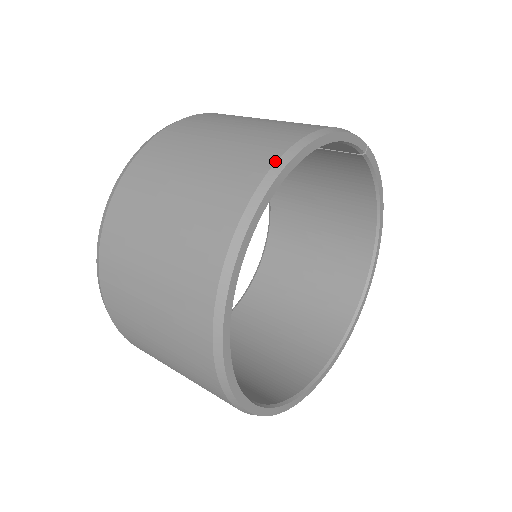
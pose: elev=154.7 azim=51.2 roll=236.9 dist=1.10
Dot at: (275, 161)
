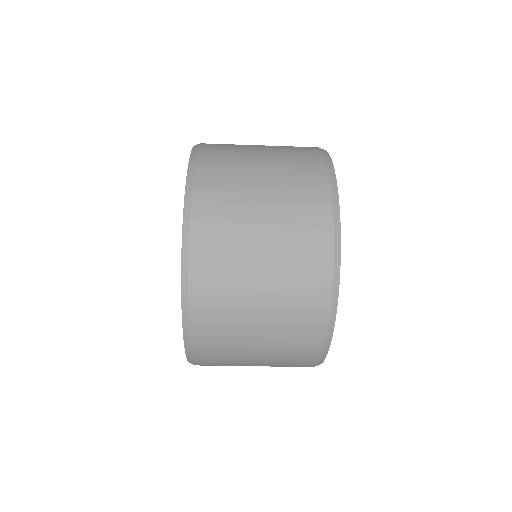
Dot at: occluded
